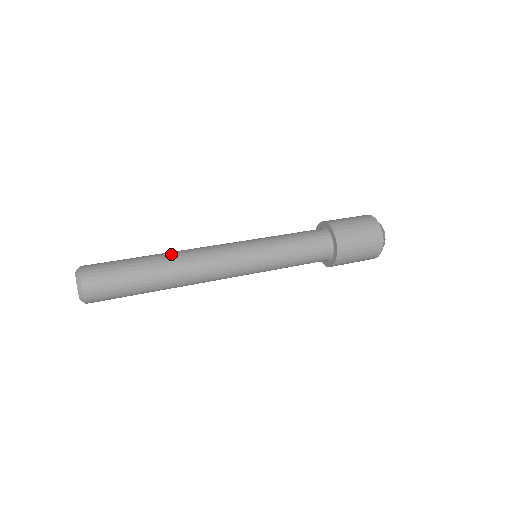
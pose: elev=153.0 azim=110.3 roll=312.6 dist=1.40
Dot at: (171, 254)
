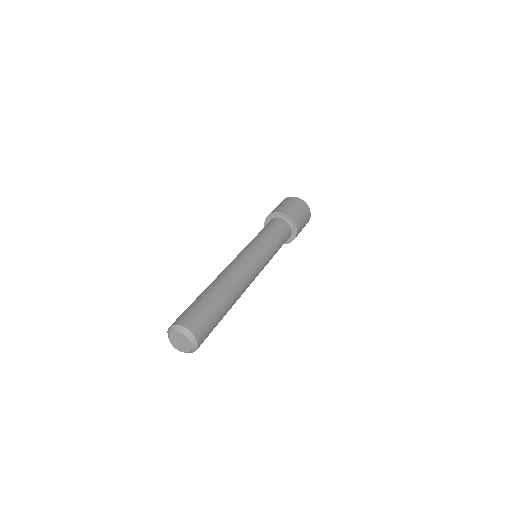
Dot at: (233, 287)
